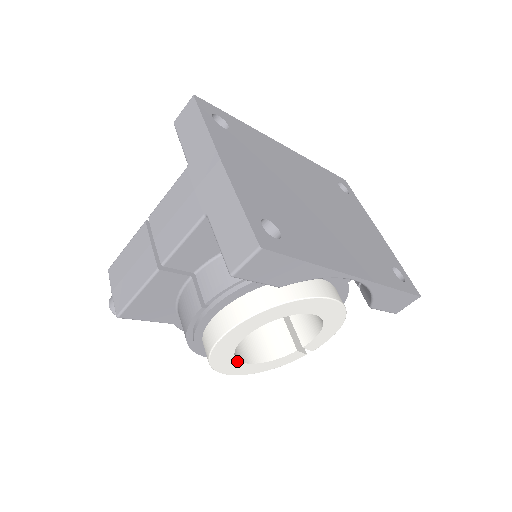
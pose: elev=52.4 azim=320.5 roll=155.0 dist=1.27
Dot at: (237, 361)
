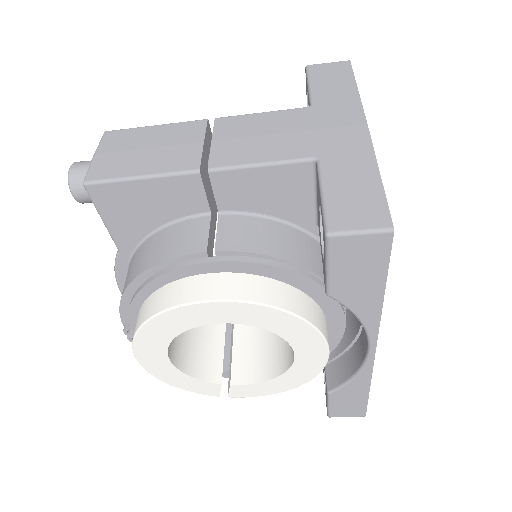
Dot at: (167, 346)
